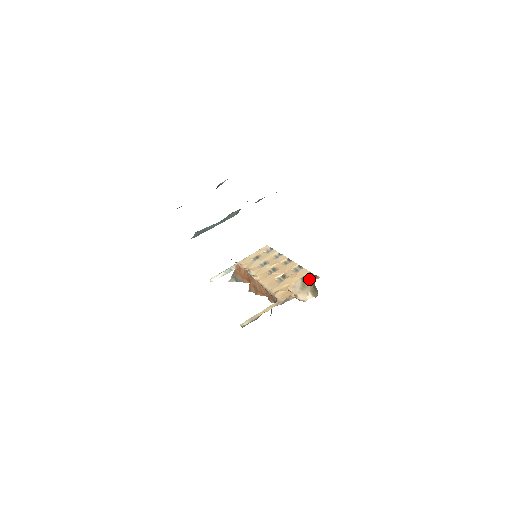
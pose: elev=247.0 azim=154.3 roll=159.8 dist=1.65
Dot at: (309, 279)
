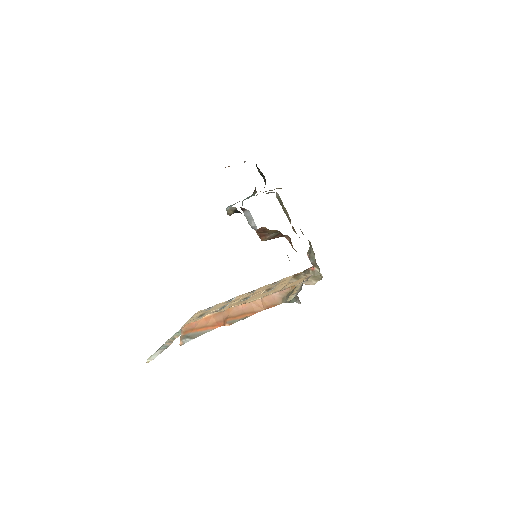
Dot at: (301, 275)
